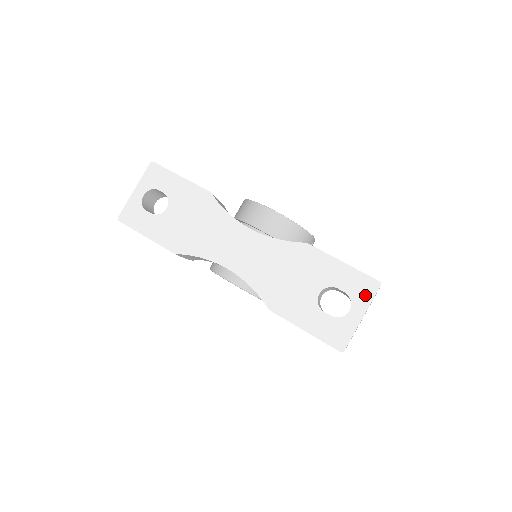
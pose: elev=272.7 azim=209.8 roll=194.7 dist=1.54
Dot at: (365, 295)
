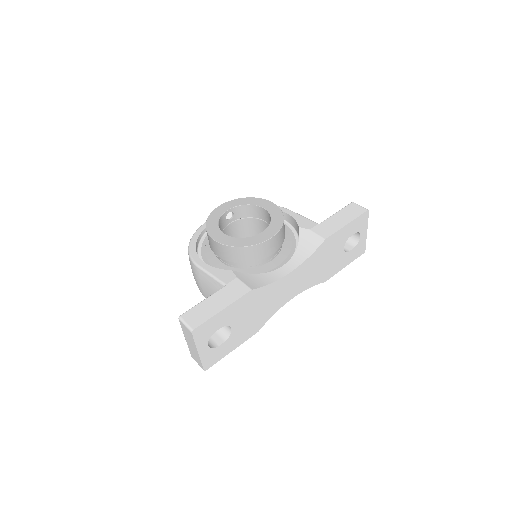
Dot at: (364, 223)
